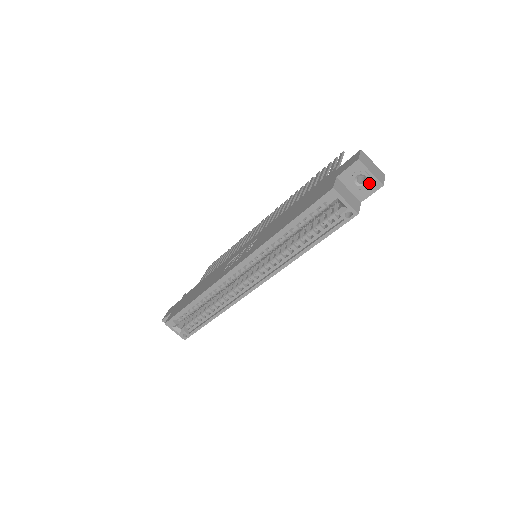
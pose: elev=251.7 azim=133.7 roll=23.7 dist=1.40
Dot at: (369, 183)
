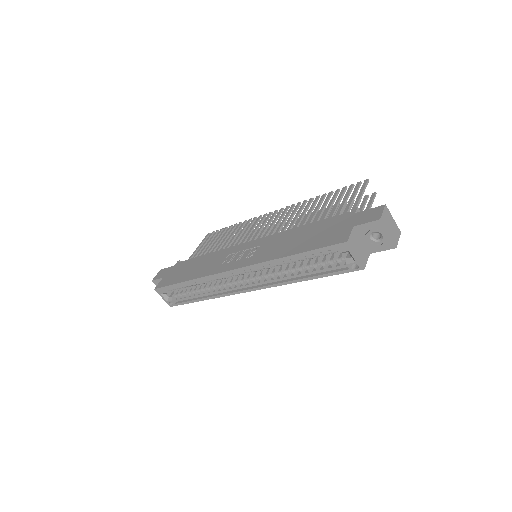
Dot at: (383, 241)
